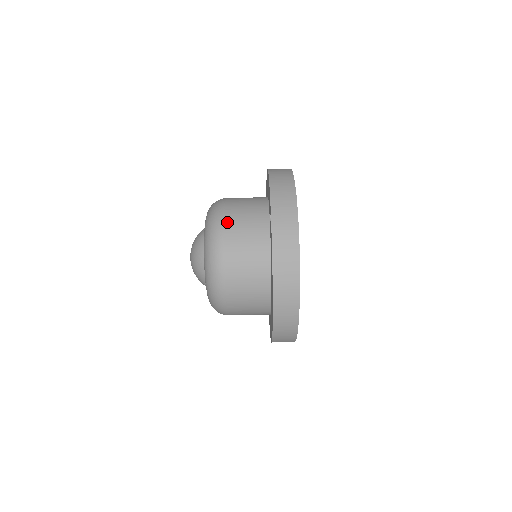
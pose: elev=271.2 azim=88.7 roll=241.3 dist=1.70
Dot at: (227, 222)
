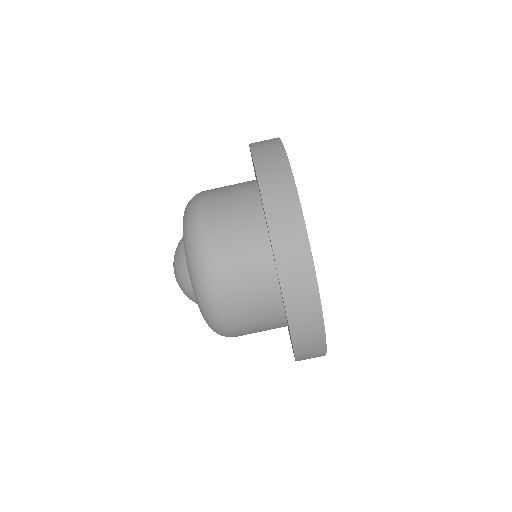
Dot at: (219, 278)
